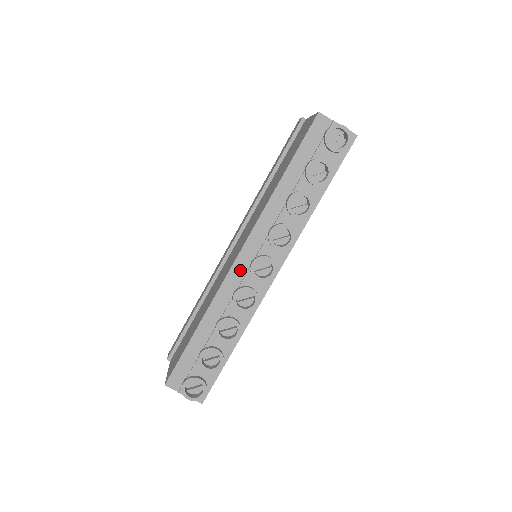
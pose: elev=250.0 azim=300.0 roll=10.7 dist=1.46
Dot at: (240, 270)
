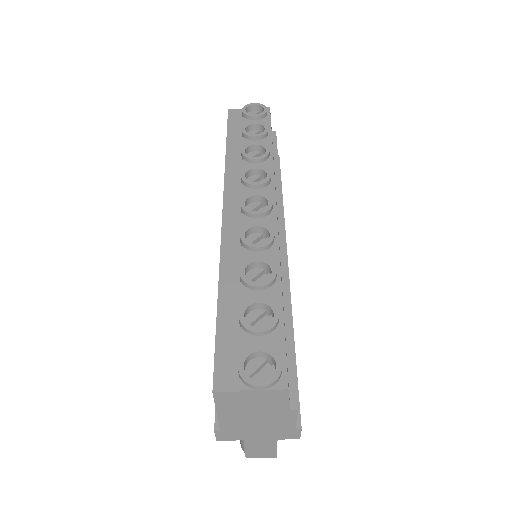
Dot at: (233, 221)
